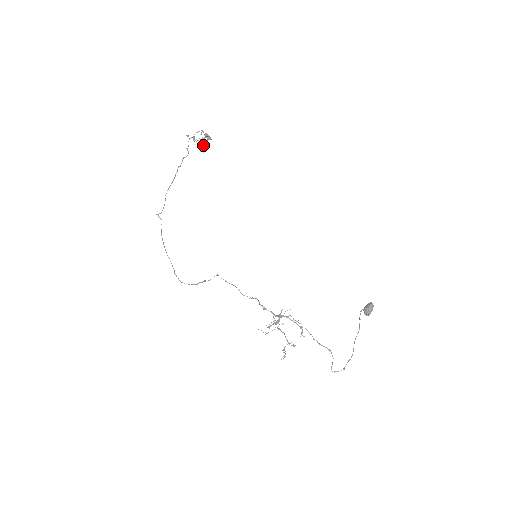
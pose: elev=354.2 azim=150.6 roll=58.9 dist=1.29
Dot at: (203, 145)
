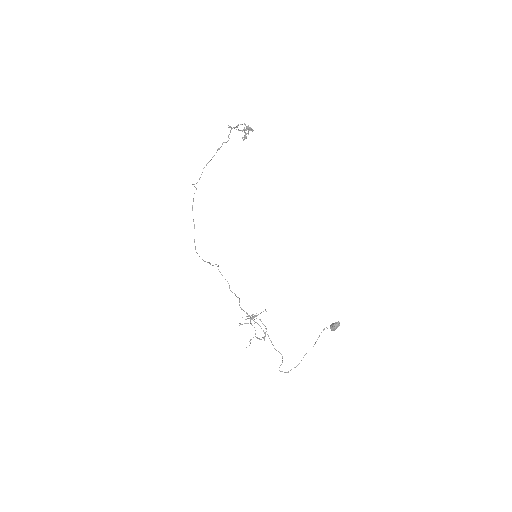
Dot at: occluded
